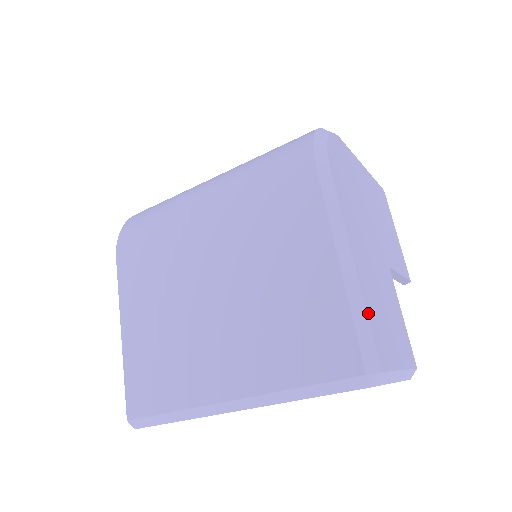
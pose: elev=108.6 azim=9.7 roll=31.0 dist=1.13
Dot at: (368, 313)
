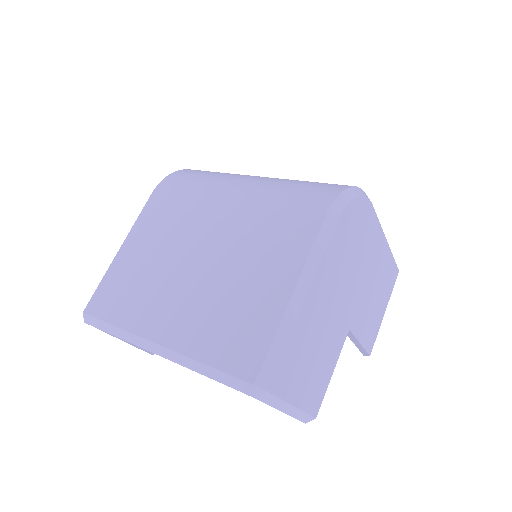
Dot at: (289, 344)
